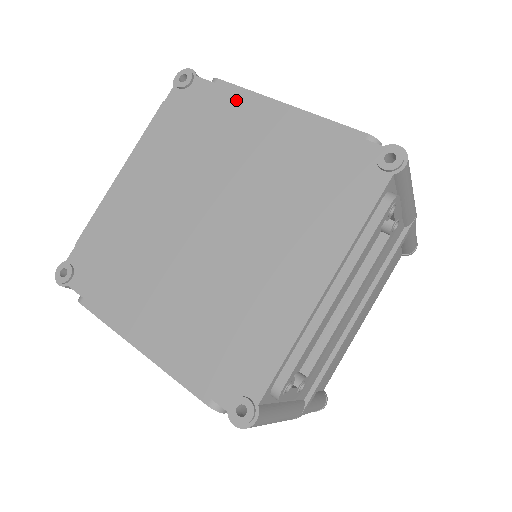
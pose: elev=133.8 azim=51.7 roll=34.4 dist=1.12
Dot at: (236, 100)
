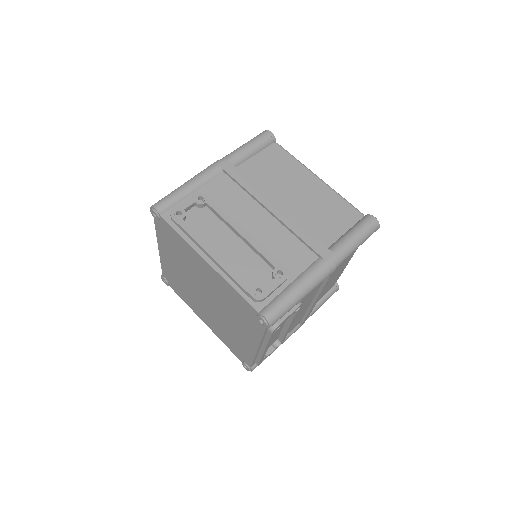
Dot at: (186, 244)
